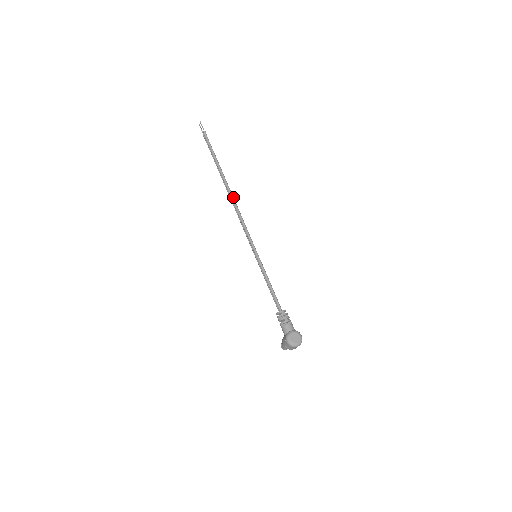
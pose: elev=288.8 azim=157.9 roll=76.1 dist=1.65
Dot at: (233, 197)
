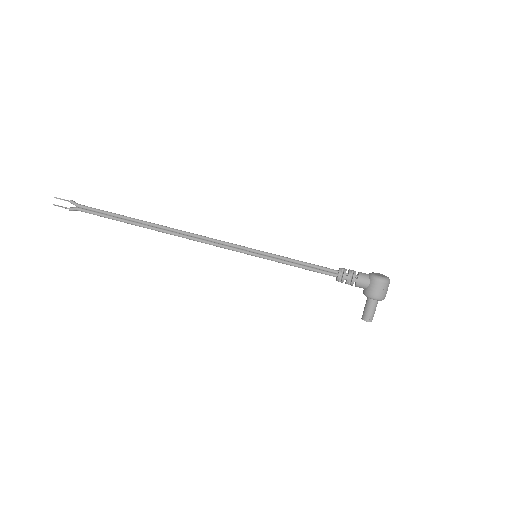
Dot at: (173, 228)
